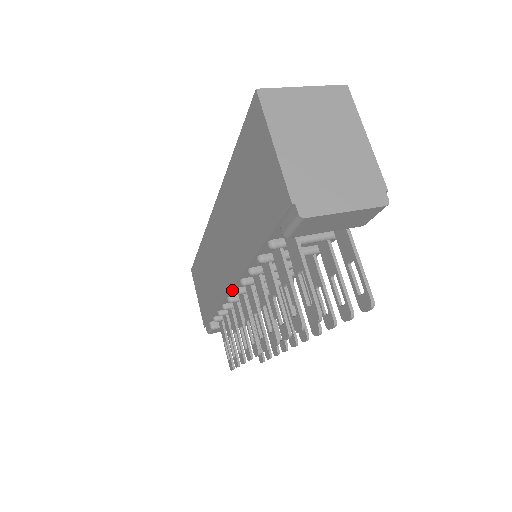
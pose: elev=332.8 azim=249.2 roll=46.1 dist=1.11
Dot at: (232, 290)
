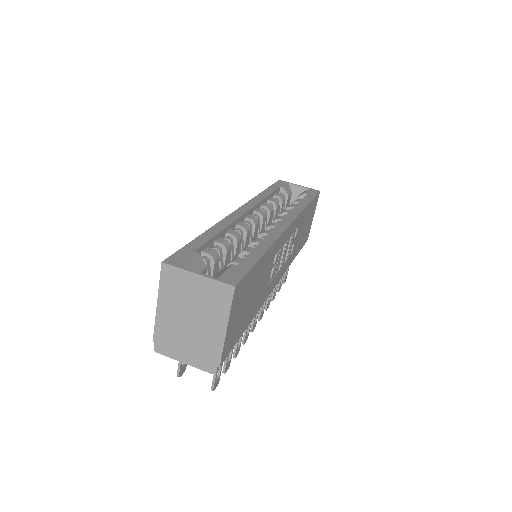
Dot at: occluded
